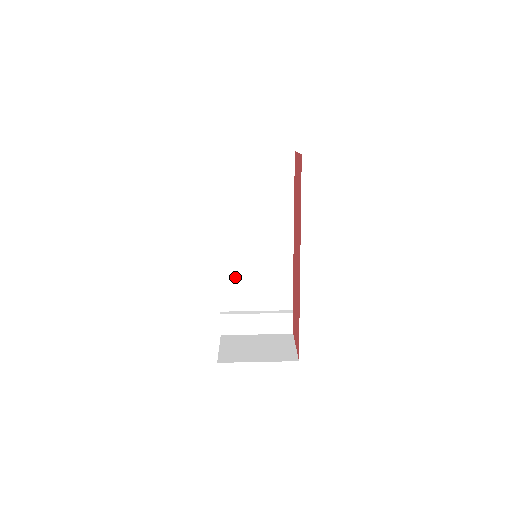
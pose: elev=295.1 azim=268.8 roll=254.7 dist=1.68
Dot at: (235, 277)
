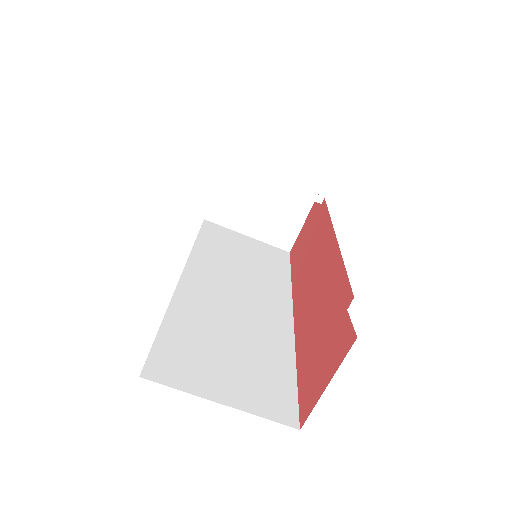
Dot at: occluded
